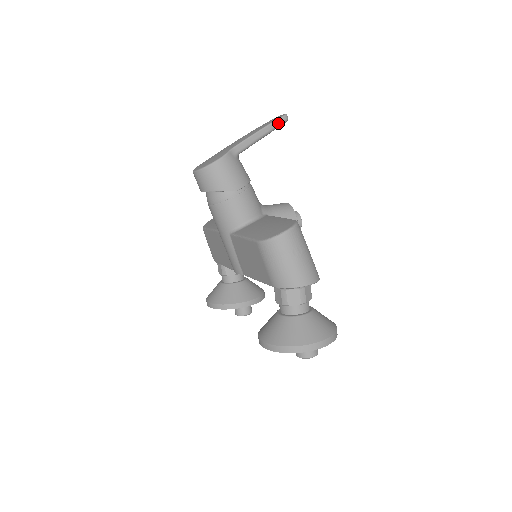
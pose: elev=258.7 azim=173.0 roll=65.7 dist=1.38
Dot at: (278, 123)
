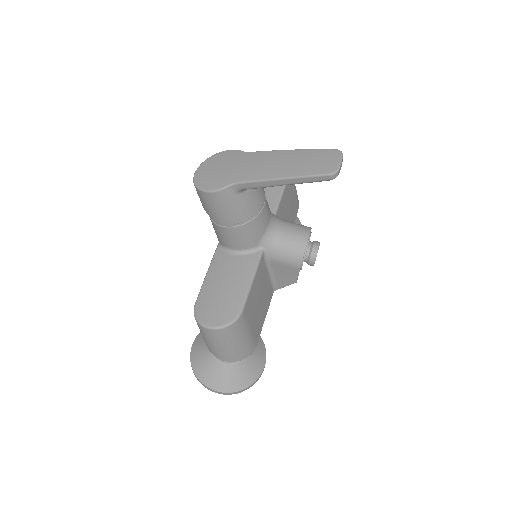
Dot at: (314, 179)
